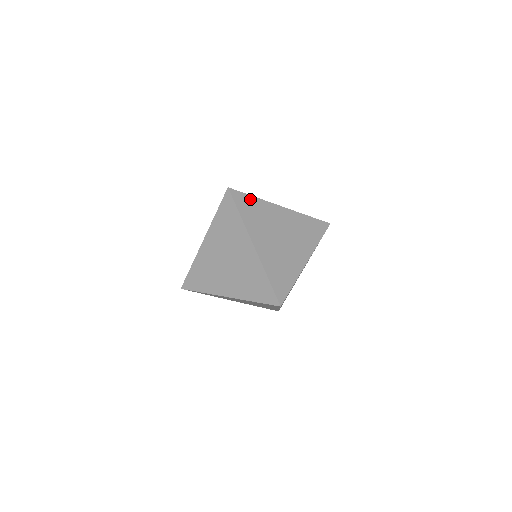
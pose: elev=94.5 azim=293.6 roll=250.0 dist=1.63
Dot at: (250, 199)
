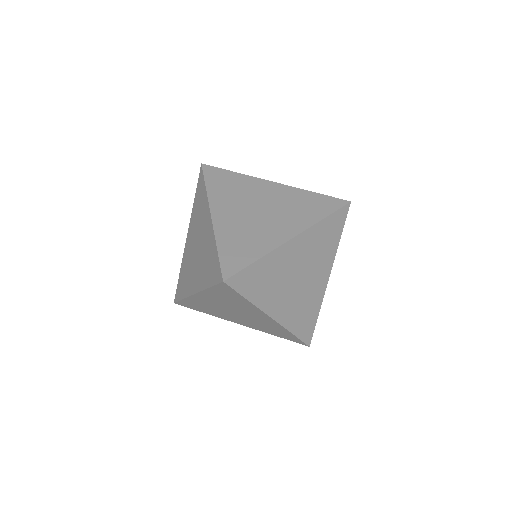
Dot at: (254, 269)
